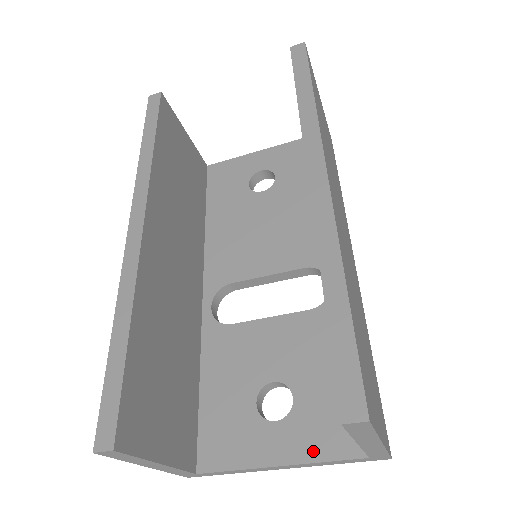
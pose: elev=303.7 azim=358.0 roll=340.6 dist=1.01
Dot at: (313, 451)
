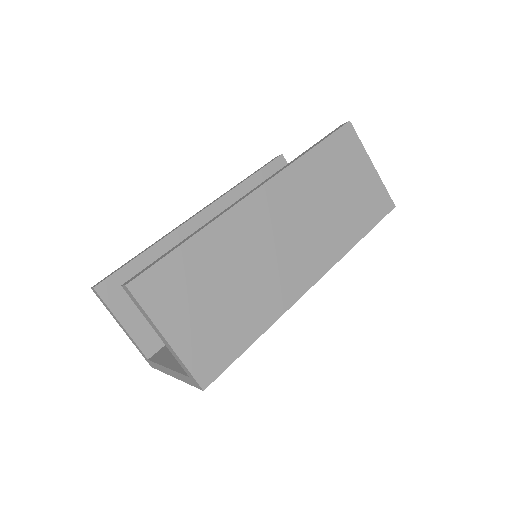
Dot at: occluded
